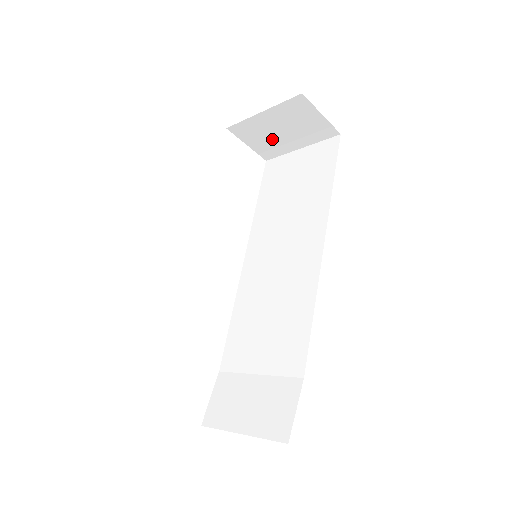
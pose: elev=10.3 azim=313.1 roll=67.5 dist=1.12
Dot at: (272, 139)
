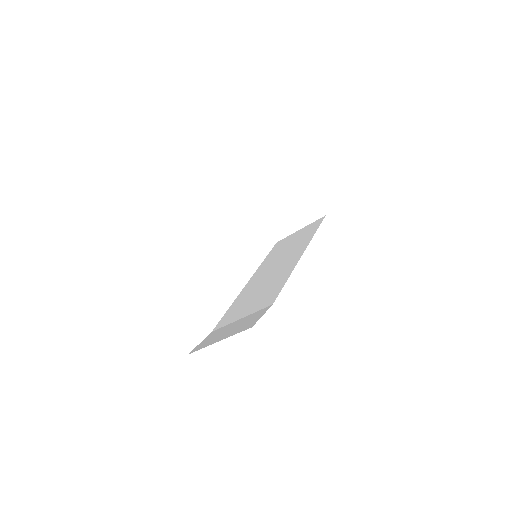
Dot at: (282, 221)
